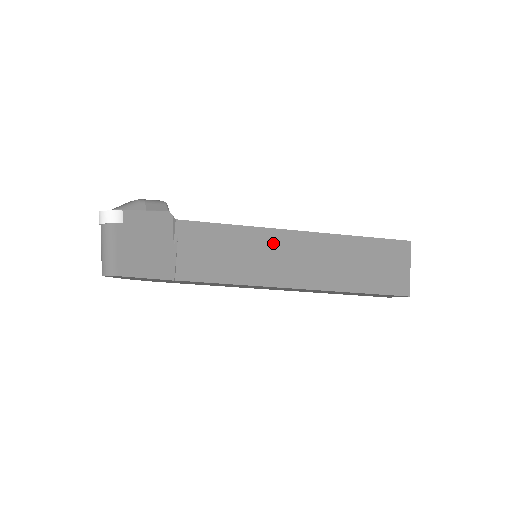
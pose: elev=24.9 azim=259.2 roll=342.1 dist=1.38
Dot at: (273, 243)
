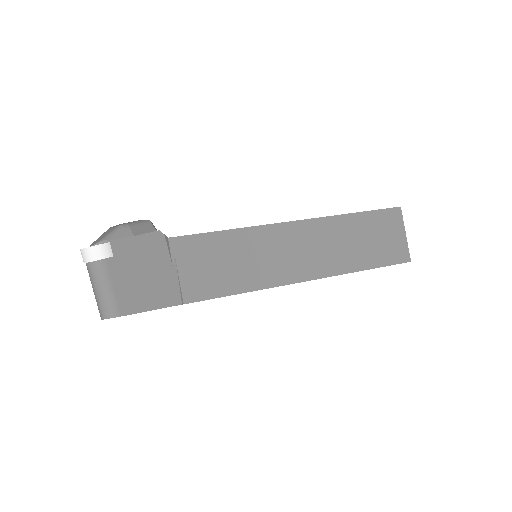
Dot at: (274, 240)
